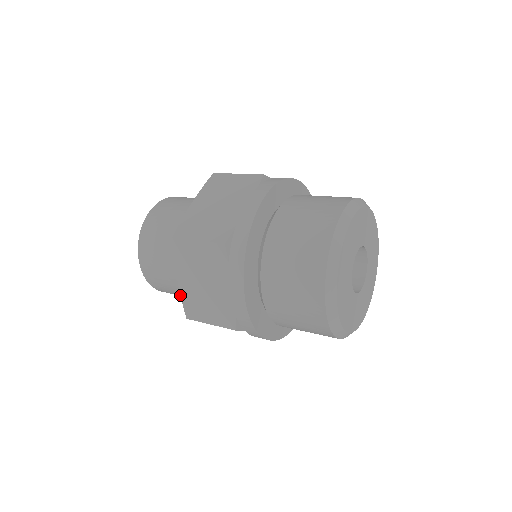
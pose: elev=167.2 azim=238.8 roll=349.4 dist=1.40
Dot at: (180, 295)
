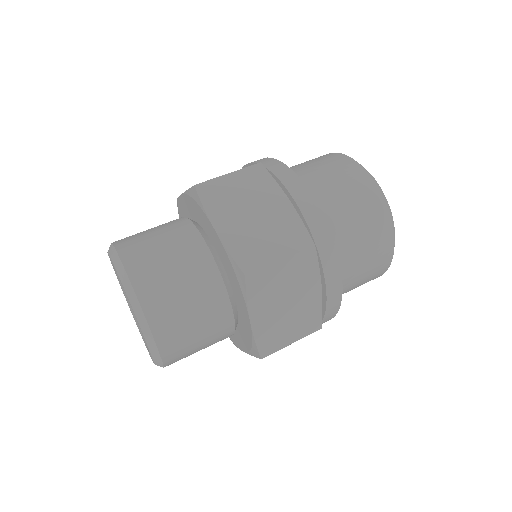
Dot at: occluded
